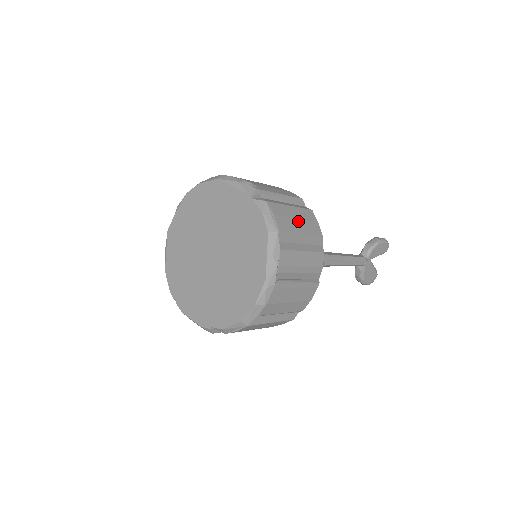
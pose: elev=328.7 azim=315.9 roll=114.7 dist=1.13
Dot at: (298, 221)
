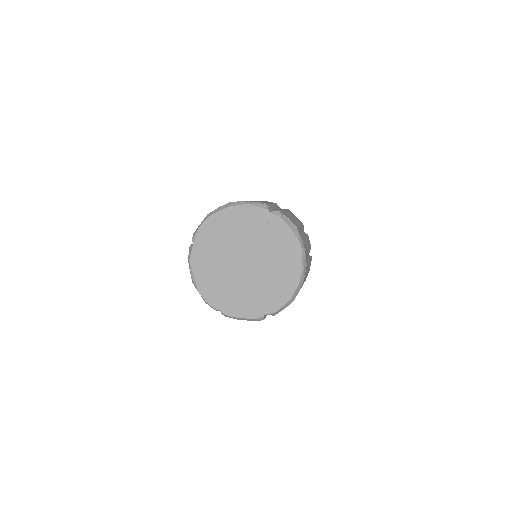
Dot at: (293, 218)
